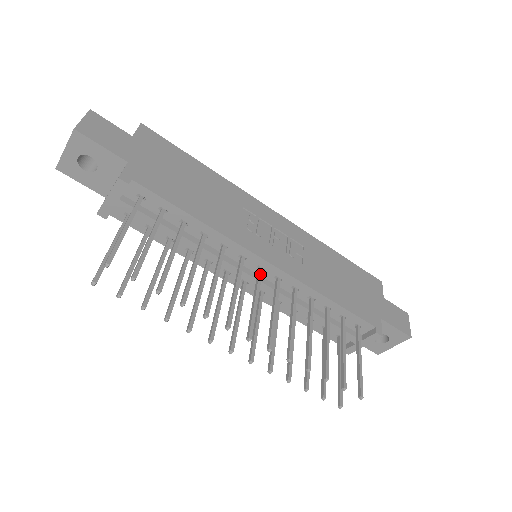
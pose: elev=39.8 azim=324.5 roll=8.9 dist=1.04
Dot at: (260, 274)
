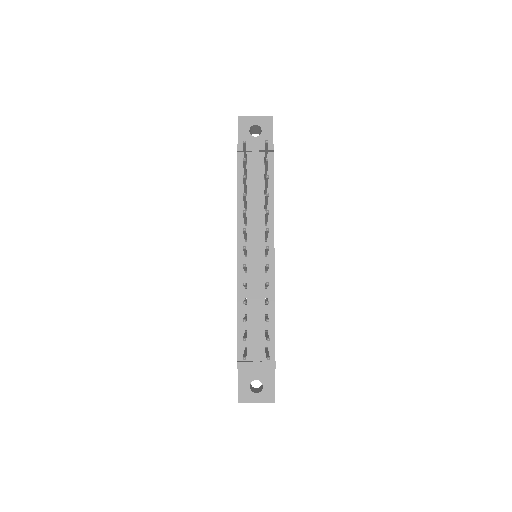
Dot at: occluded
